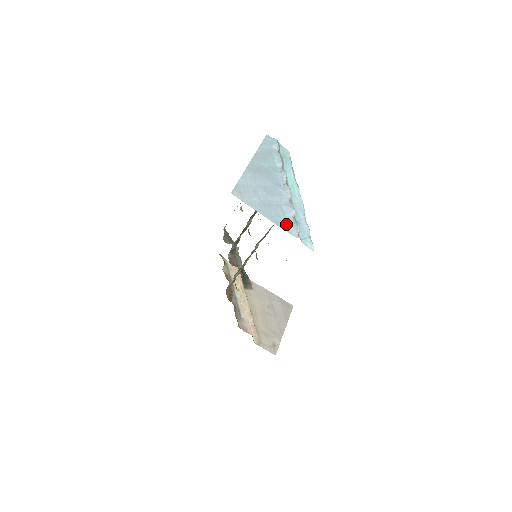
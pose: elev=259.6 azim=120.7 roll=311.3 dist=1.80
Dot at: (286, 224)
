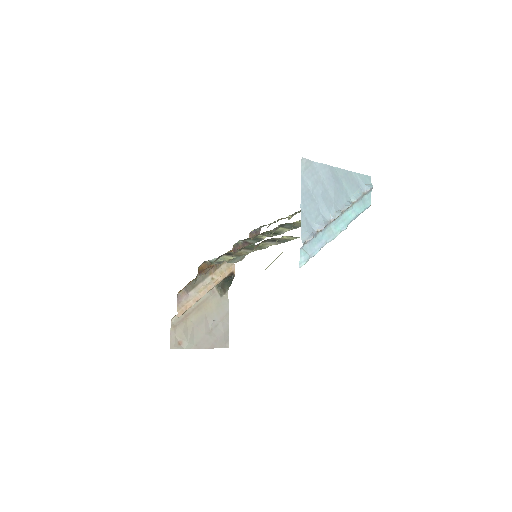
Dot at: (307, 225)
